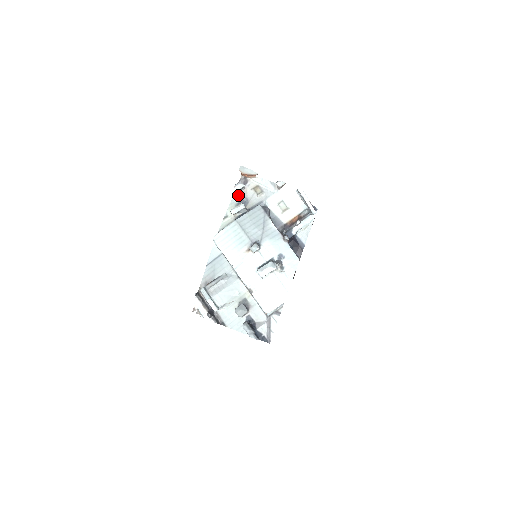
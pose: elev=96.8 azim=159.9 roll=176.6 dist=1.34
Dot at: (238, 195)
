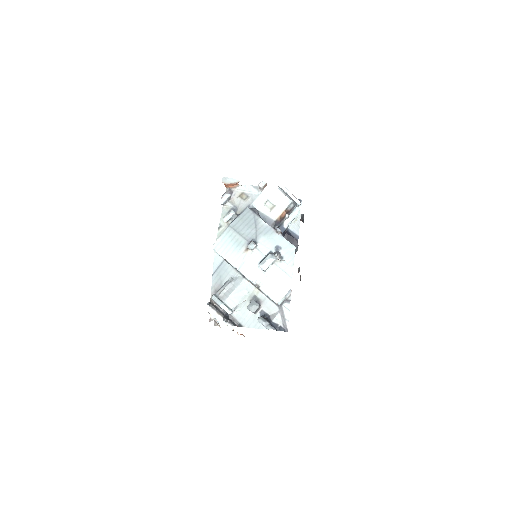
Dot at: (227, 205)
